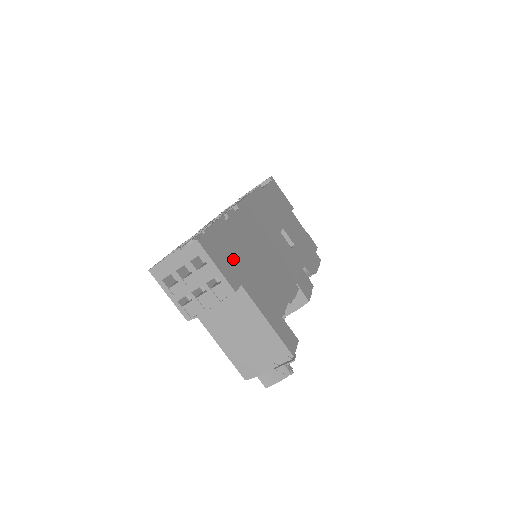
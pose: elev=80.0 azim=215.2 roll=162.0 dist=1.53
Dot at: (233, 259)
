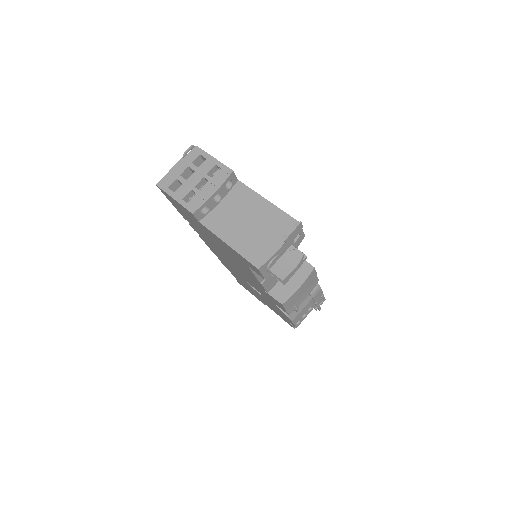
Dot at: occluded
